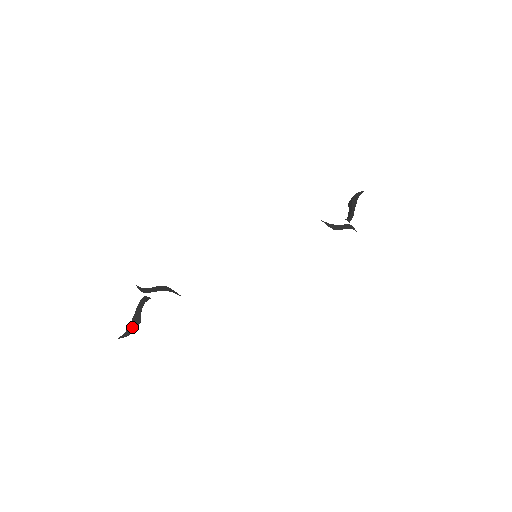
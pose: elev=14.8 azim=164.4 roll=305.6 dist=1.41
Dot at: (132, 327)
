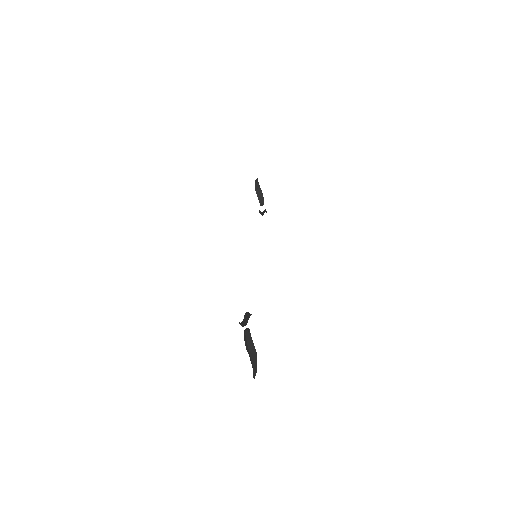
Dot at: (254, 363)
